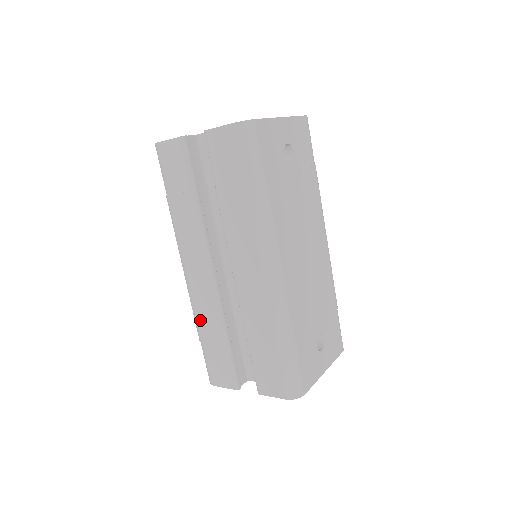
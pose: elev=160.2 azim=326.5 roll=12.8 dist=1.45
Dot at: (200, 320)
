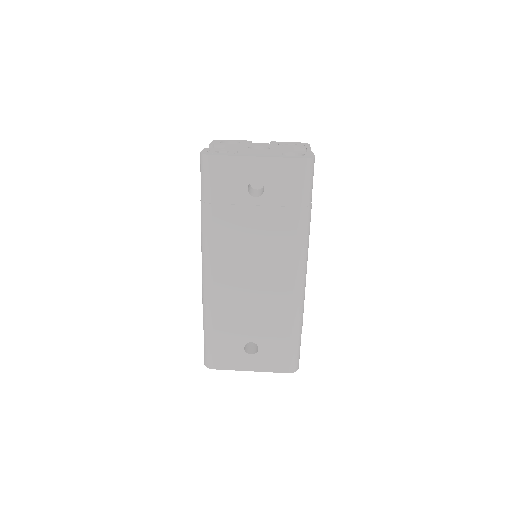
Dot at: occluded
